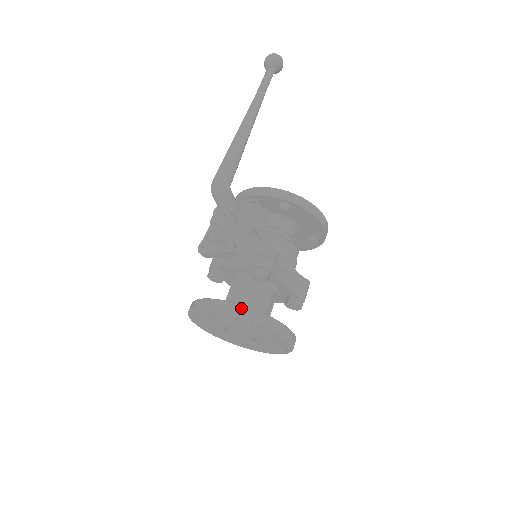
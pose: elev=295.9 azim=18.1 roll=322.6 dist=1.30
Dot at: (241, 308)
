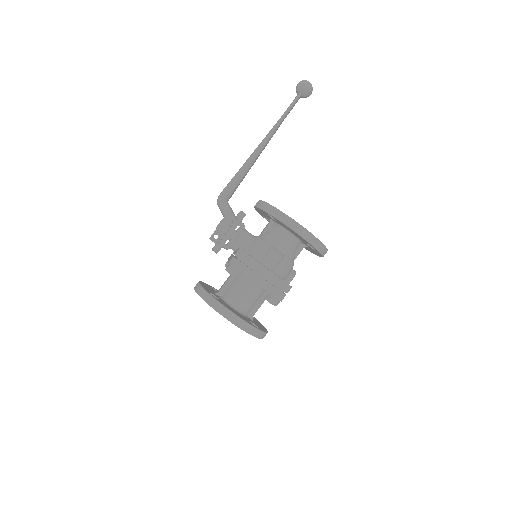
Dot at: (204, 292)
